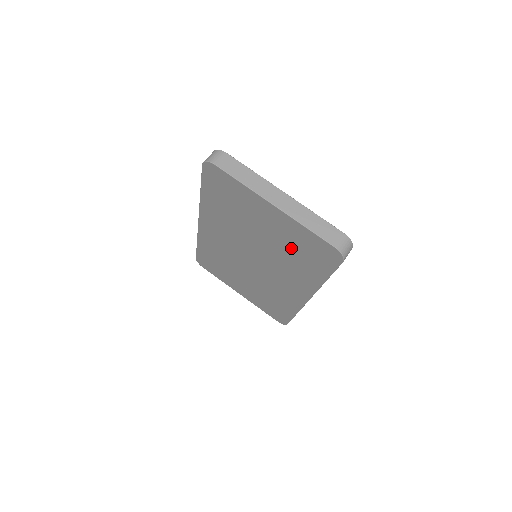
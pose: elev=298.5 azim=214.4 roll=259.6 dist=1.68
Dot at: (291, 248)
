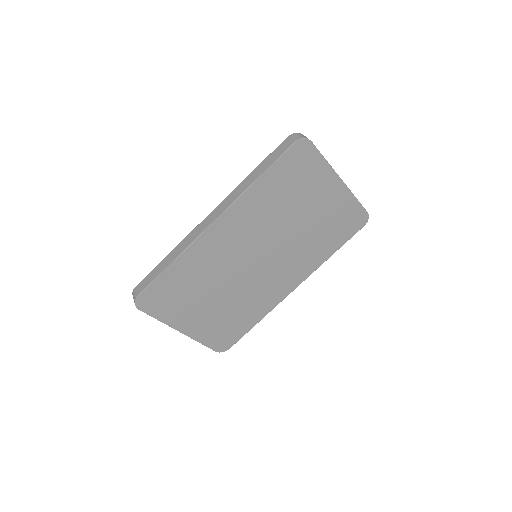
Dot at: (324, 226)
